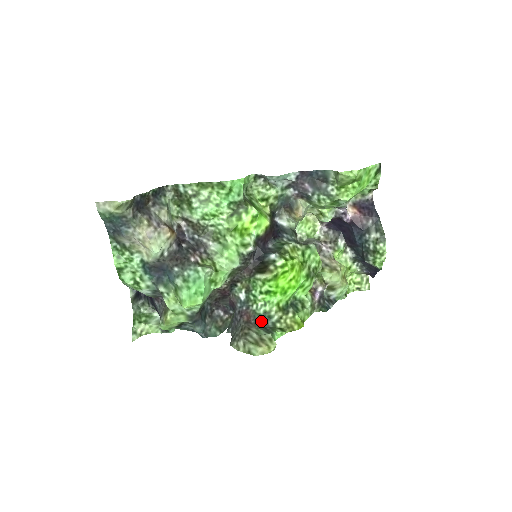
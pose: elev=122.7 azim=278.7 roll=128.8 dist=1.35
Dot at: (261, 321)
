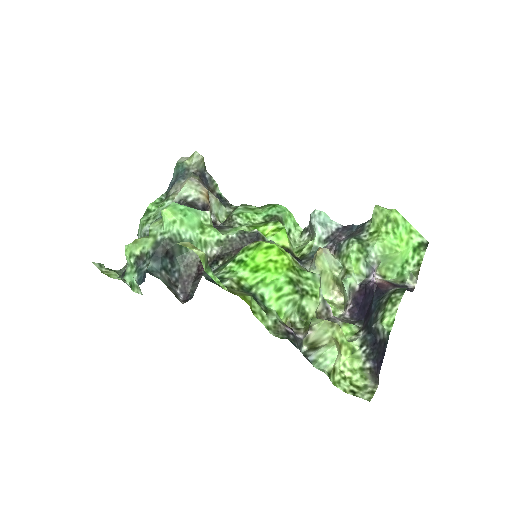
Dot at: (210, 279)
